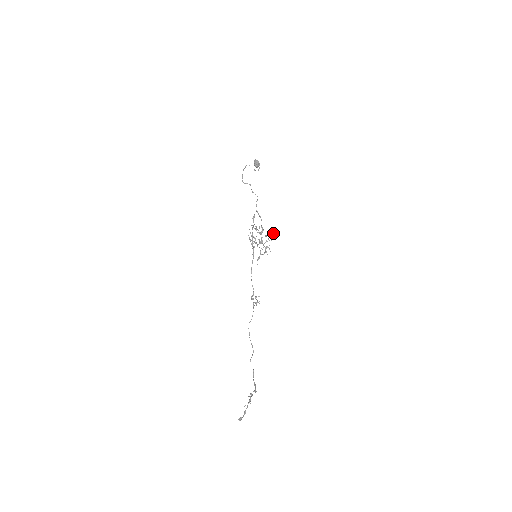
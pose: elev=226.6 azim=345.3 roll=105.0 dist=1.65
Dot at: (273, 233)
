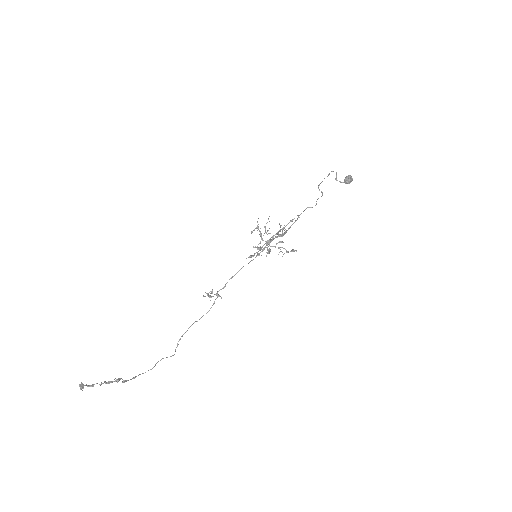
Dot at: (294, 250)
